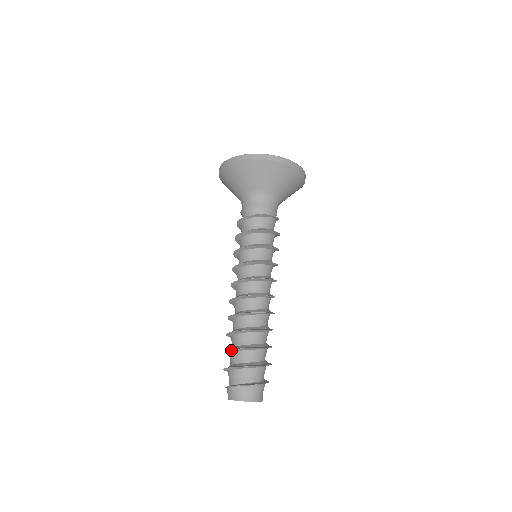
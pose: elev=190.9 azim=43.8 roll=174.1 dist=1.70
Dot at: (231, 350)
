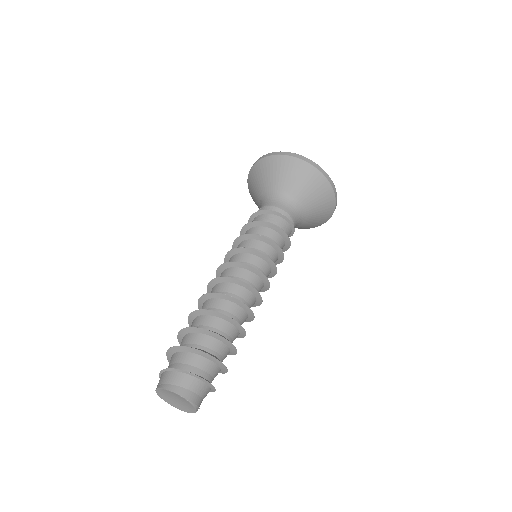
Dot at: (182, 331)
